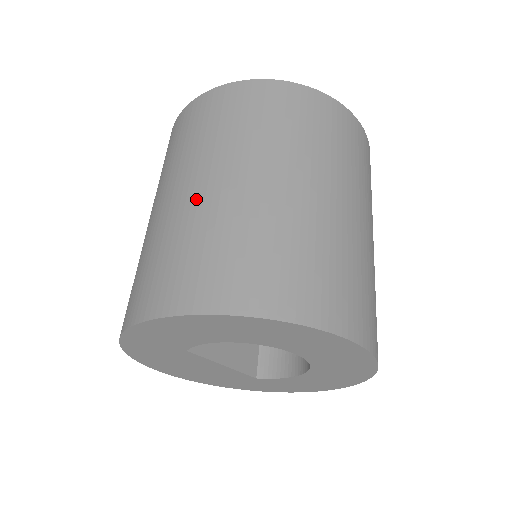
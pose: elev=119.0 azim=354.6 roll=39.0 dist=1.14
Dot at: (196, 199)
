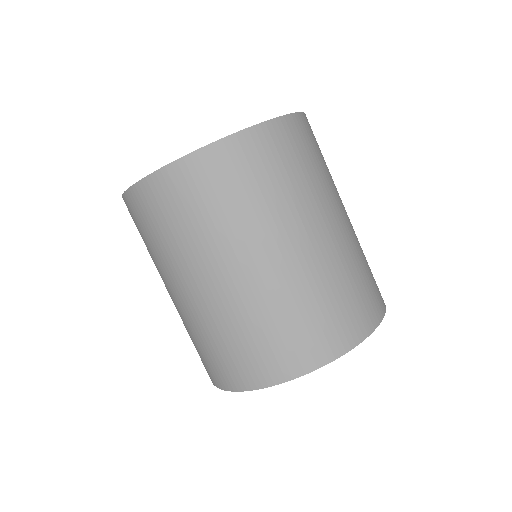
Dot at: (236, 292)
